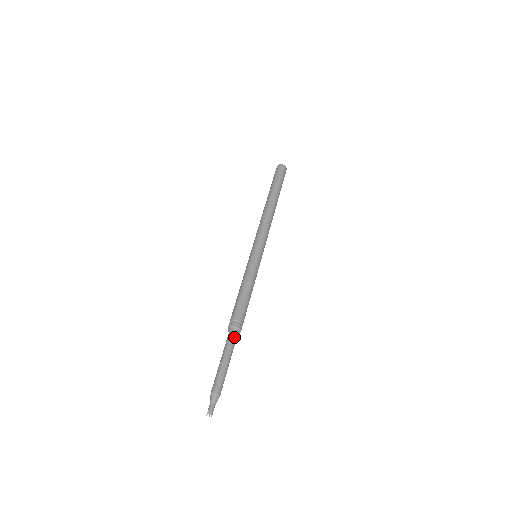
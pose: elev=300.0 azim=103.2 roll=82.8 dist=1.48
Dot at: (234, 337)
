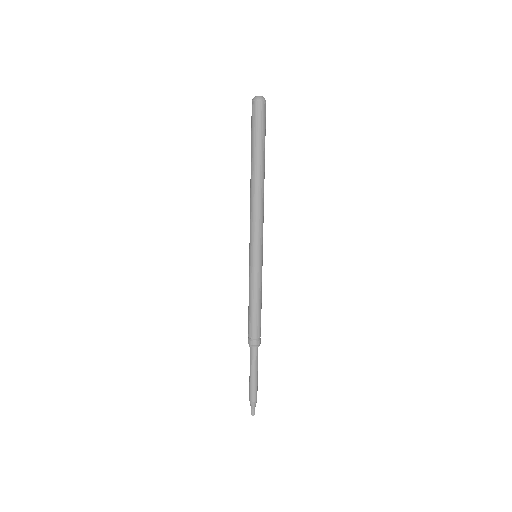
Dot at: (256, 353)
